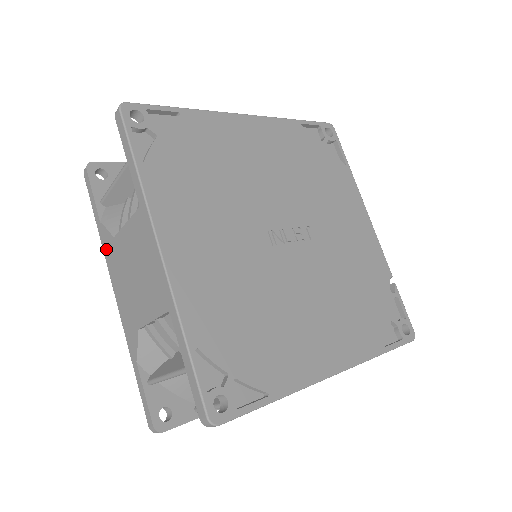
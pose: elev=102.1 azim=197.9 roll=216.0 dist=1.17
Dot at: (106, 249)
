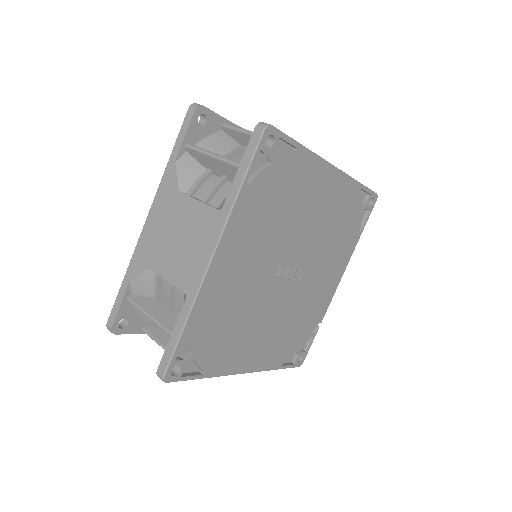
Dot at: (164, 186)
